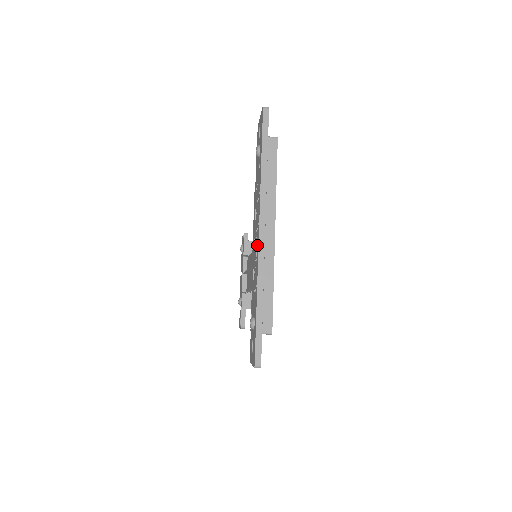
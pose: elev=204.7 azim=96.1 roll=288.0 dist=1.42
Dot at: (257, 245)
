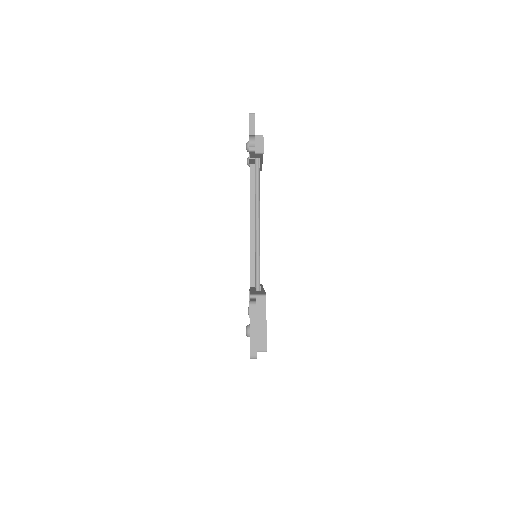
Dot at: occluded
